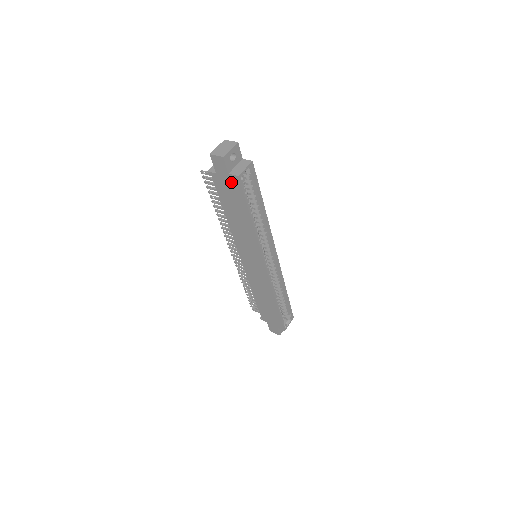
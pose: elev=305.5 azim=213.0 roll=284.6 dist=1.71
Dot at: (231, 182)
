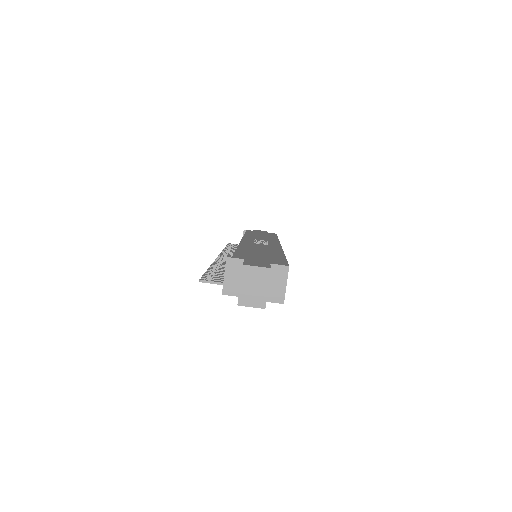
Dot at: occluded
